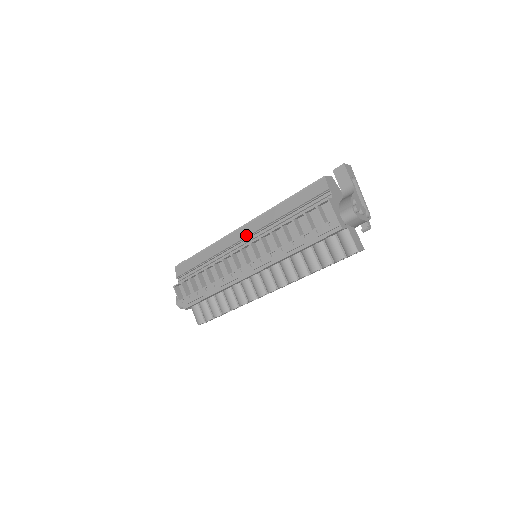
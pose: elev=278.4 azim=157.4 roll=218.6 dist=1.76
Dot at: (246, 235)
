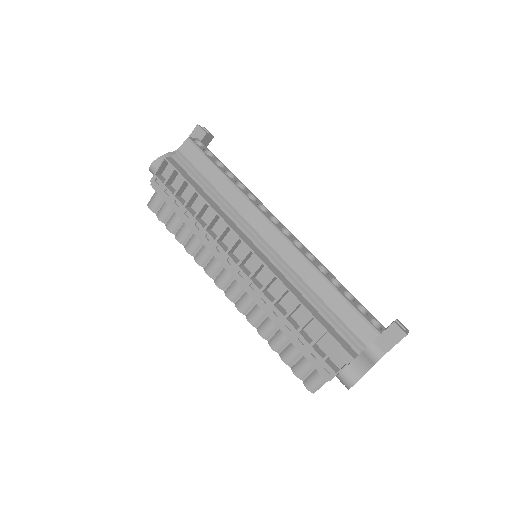
Dot at: (271, 243)
